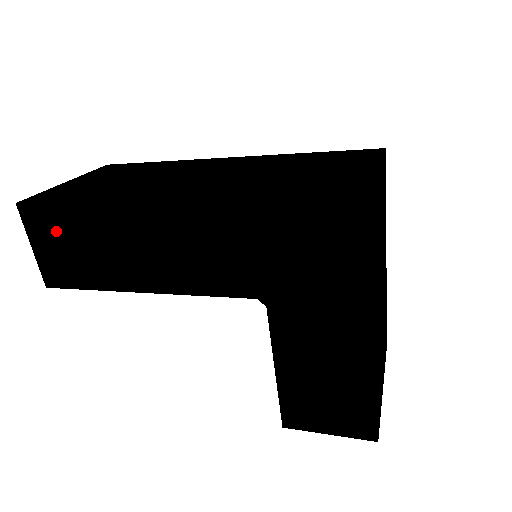
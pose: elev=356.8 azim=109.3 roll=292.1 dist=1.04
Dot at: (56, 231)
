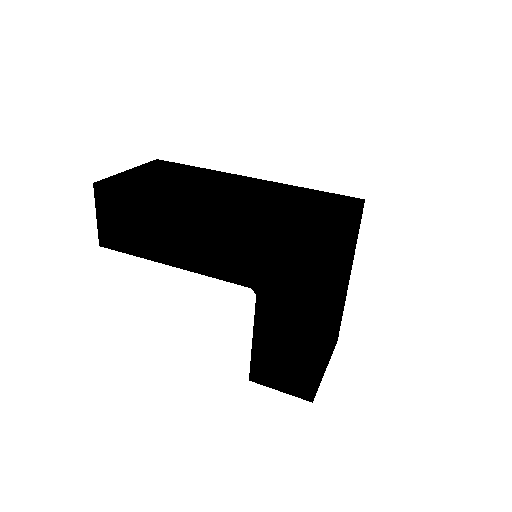
Dot at: (118, 209)
